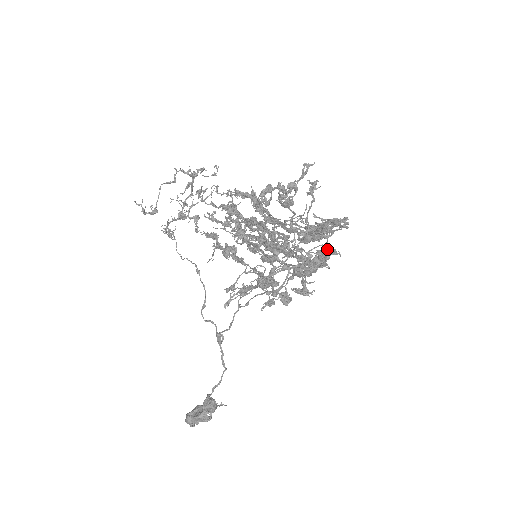
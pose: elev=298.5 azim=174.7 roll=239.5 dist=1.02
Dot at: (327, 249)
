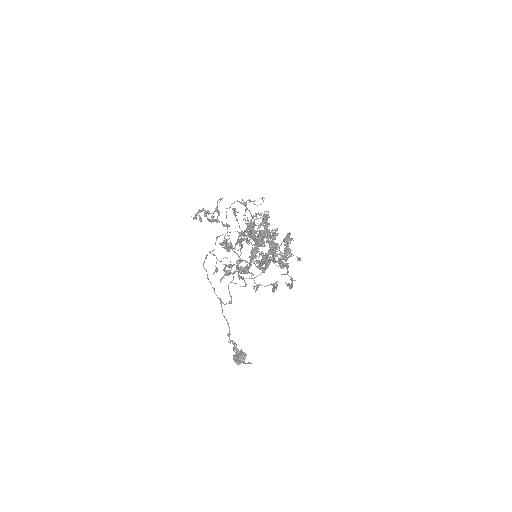
Dot at: occluded
